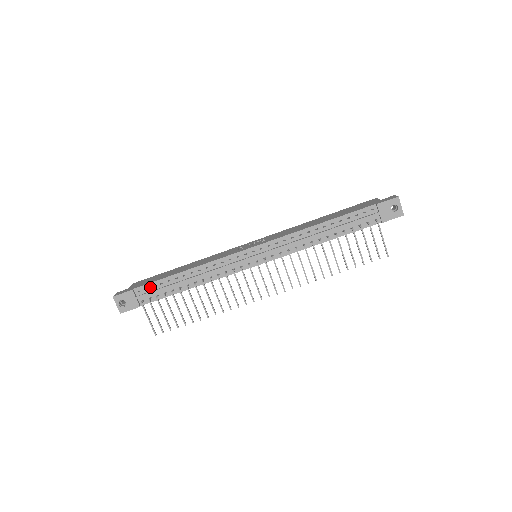
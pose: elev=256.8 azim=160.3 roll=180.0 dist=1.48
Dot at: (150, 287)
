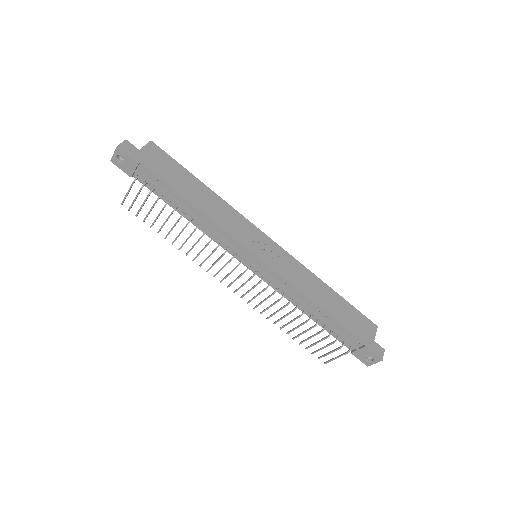
Dot at: (155, 178)
